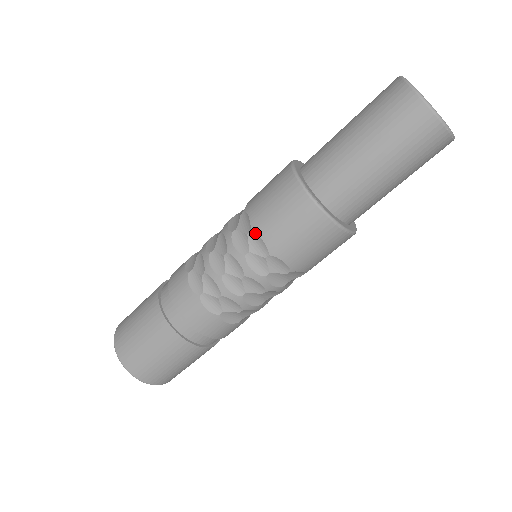
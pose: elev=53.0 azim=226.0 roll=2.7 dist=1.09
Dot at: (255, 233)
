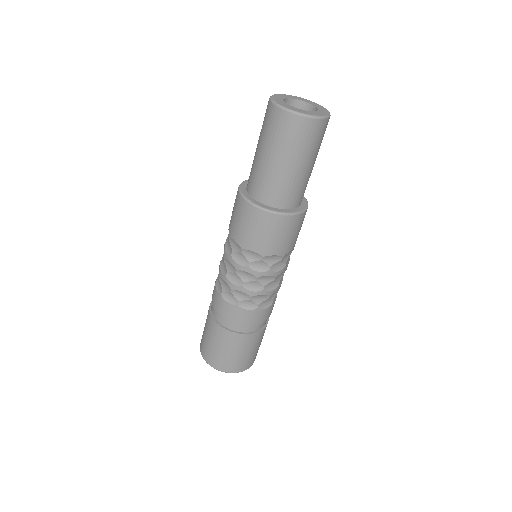
Dot at: (231, 238)
